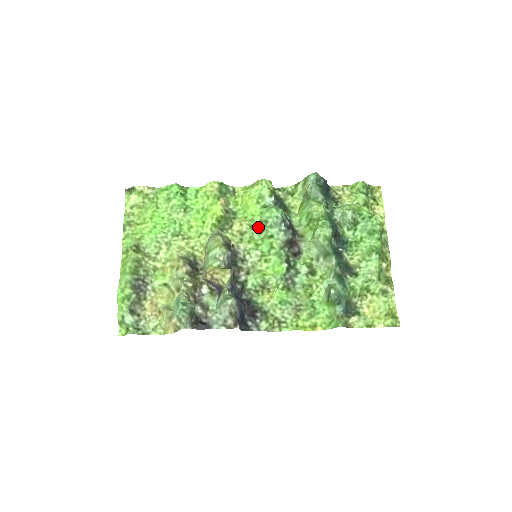
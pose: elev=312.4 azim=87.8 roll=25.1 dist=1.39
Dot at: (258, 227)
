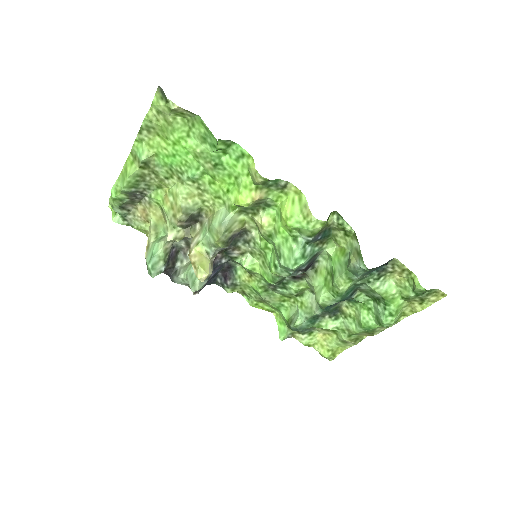
Dot at: (275, 244)
